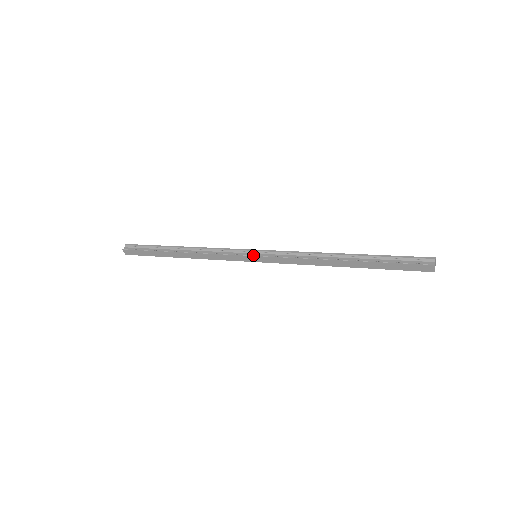
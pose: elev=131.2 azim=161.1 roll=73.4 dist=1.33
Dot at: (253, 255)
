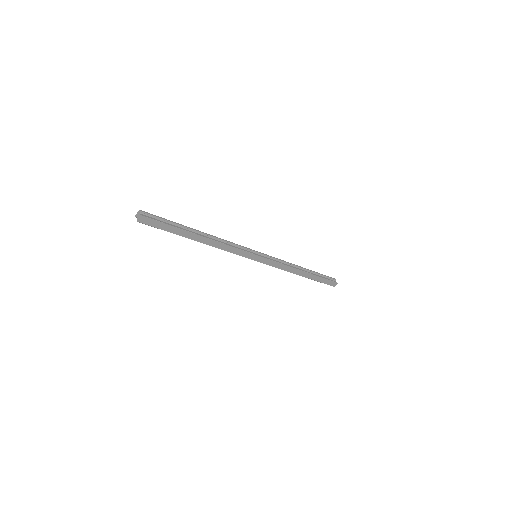
Dot at: (259, 255)
